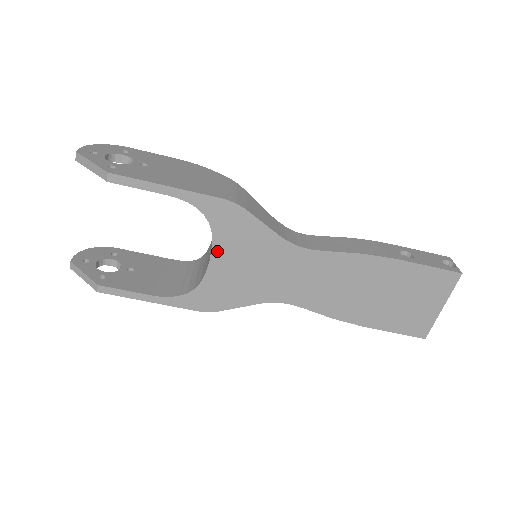
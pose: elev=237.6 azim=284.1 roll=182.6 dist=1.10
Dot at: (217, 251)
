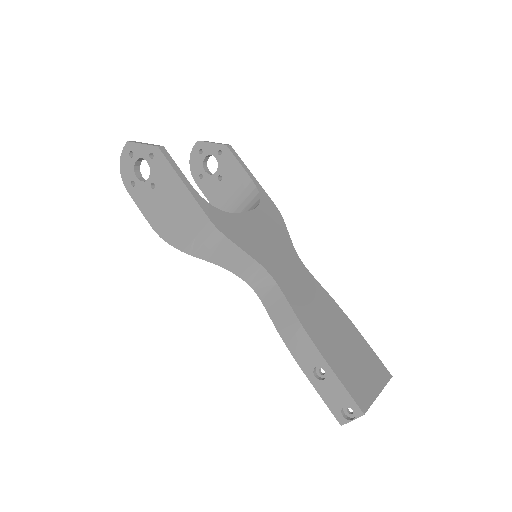
Dot at: (253, 214)
